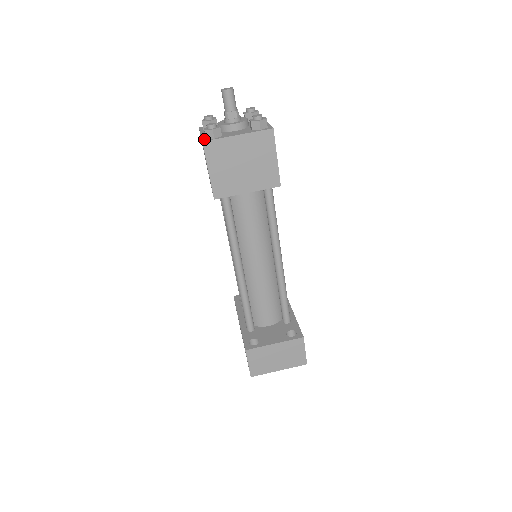
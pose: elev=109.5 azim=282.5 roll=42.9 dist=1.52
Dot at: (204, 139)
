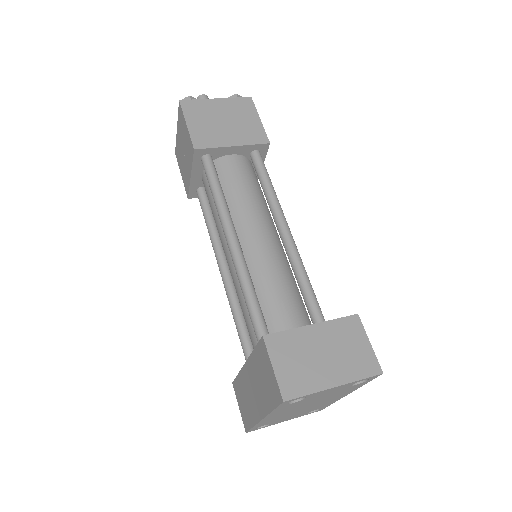
Dot at: occluded
